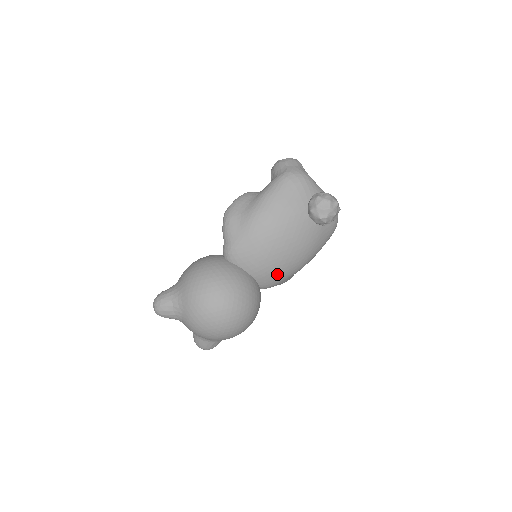
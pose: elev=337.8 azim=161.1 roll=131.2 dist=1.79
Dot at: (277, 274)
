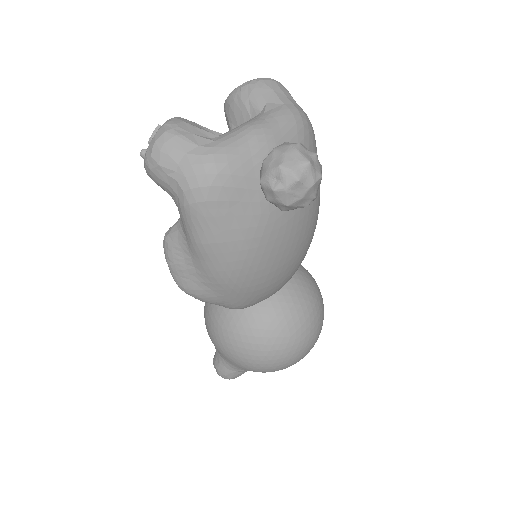
Dot at: (303, 258)
